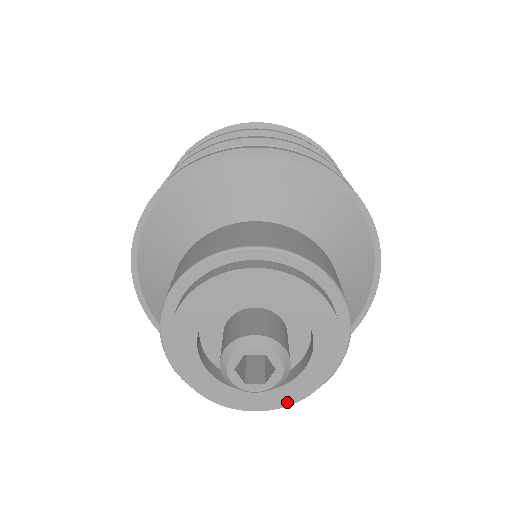
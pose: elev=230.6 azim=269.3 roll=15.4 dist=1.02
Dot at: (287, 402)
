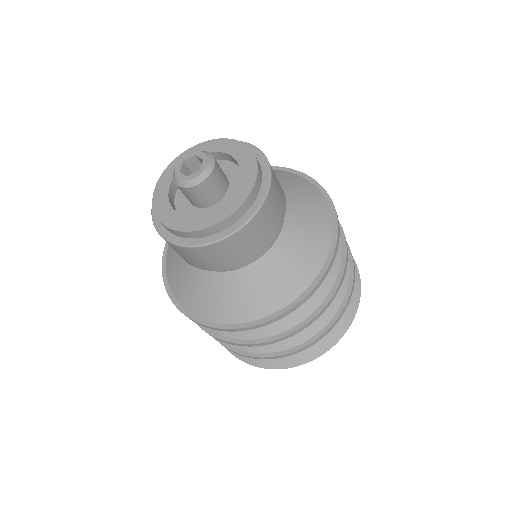
Dot at: (234, 208)
